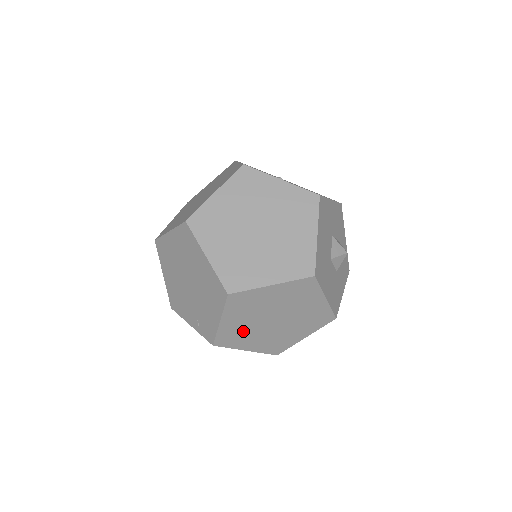
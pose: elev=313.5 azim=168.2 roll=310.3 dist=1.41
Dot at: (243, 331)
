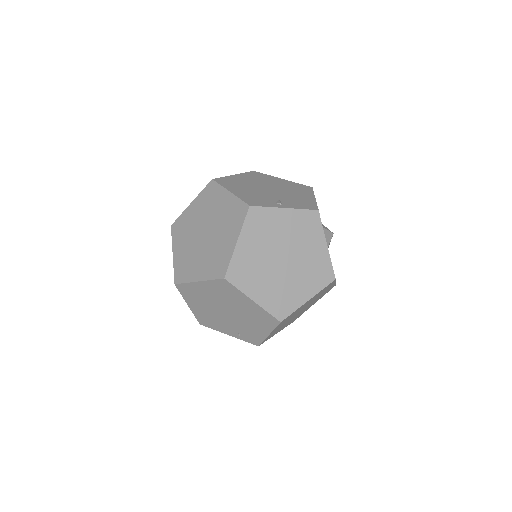
Dot at: occluded
